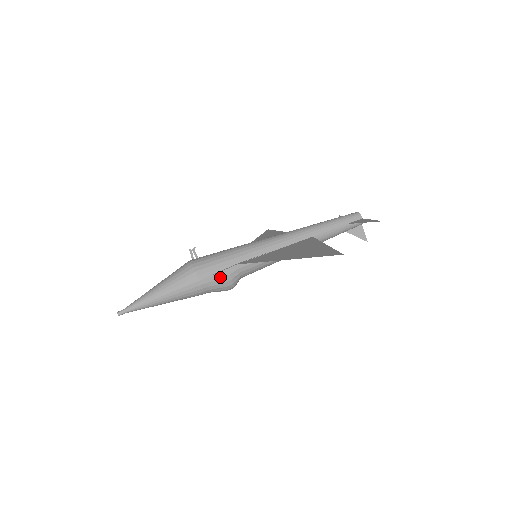
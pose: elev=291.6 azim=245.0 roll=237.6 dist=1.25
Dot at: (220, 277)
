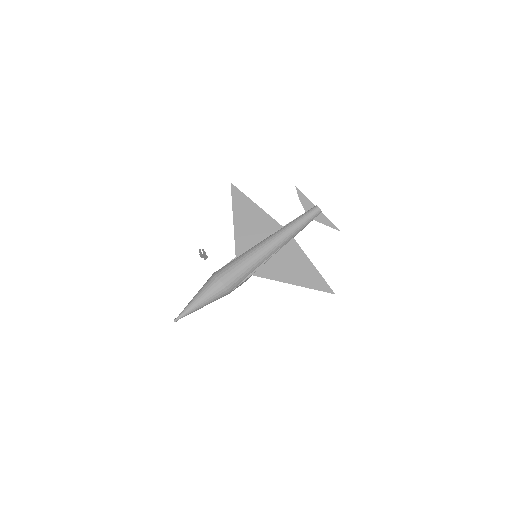
Dot at: occluded
